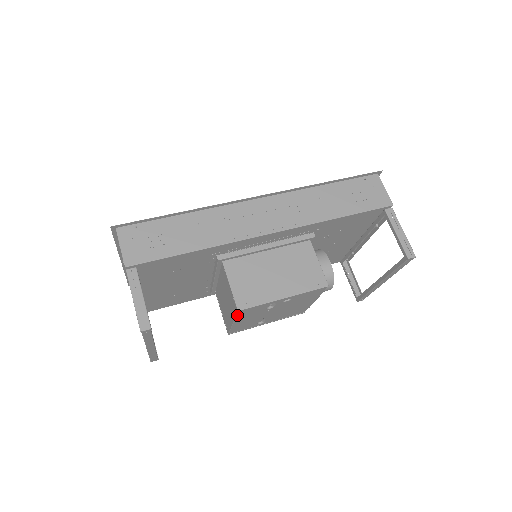
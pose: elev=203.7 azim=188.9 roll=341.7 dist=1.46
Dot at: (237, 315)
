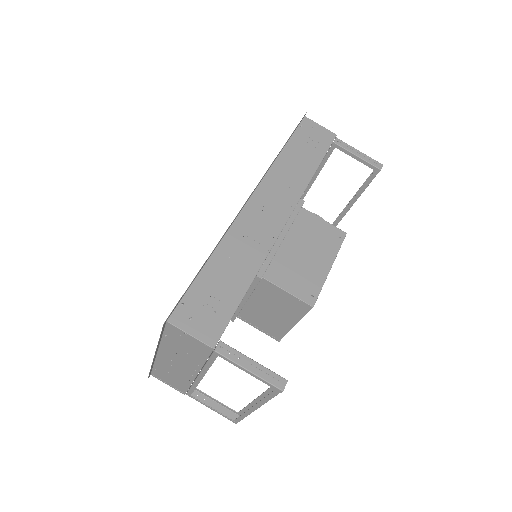
Dot at: (306, 313)
